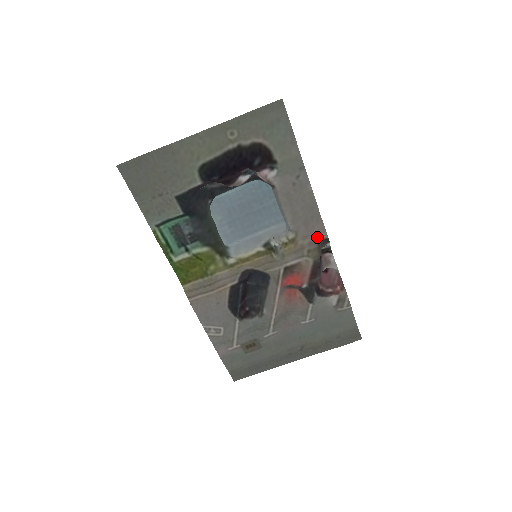
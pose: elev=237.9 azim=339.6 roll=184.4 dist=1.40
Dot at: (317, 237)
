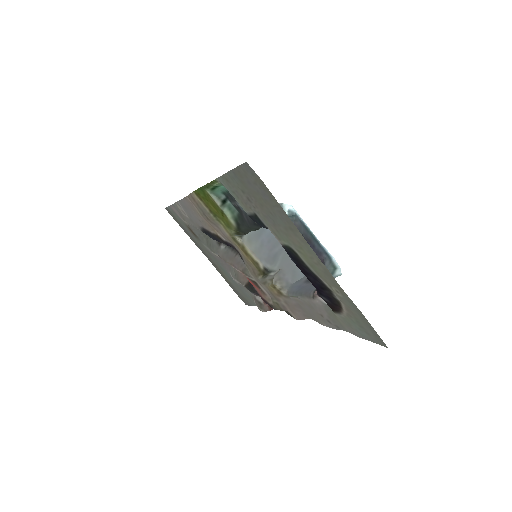
Dot at: (291, 313)
